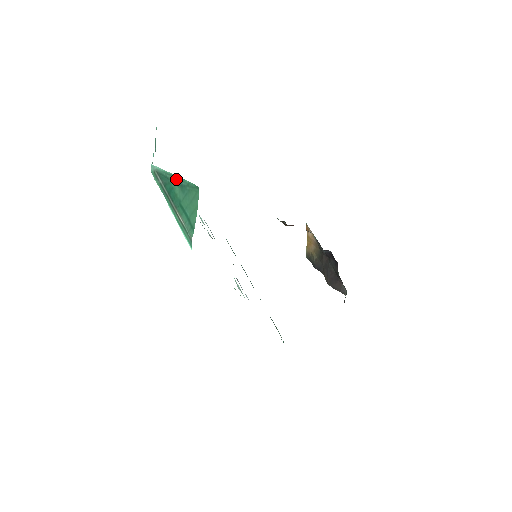
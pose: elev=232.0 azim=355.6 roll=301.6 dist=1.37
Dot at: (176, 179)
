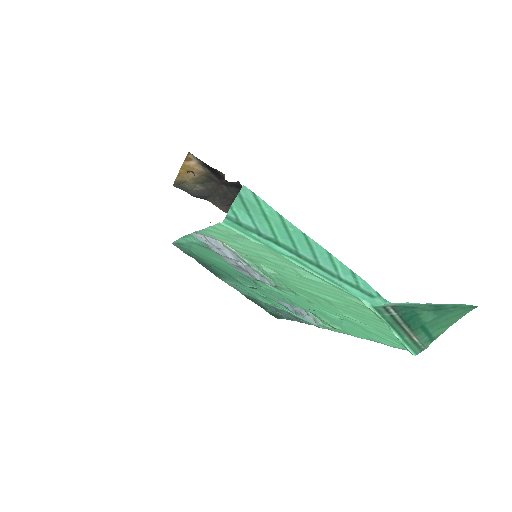
Dot at: (435, 306)
